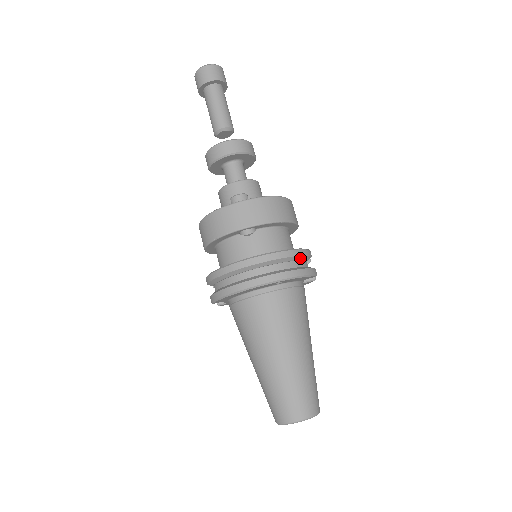
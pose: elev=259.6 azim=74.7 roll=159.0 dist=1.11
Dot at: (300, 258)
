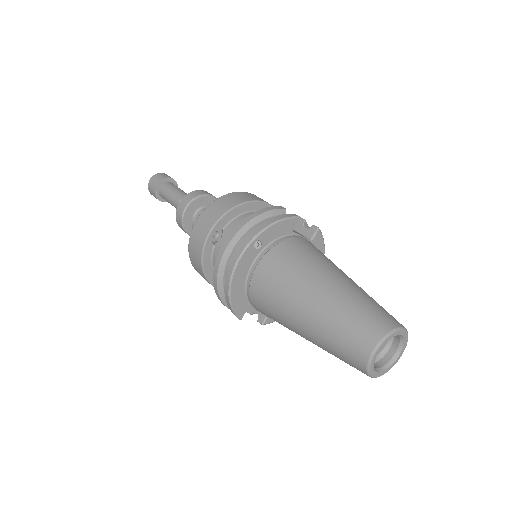
Dot at: (268, 215)
